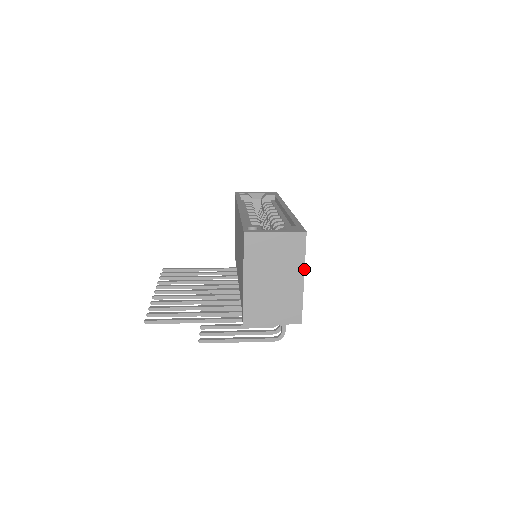
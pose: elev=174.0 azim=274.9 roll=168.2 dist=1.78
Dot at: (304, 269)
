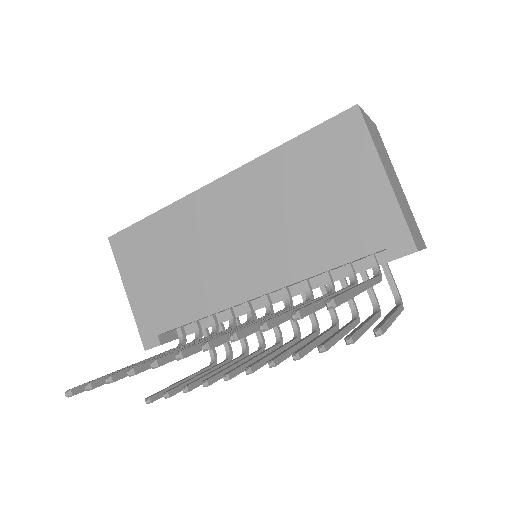
Dot at: (395, 172)
